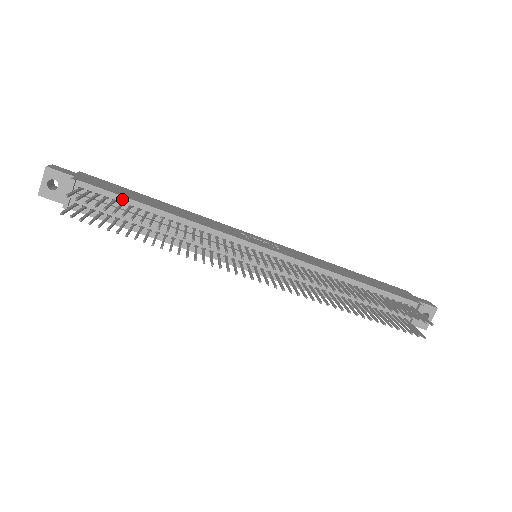
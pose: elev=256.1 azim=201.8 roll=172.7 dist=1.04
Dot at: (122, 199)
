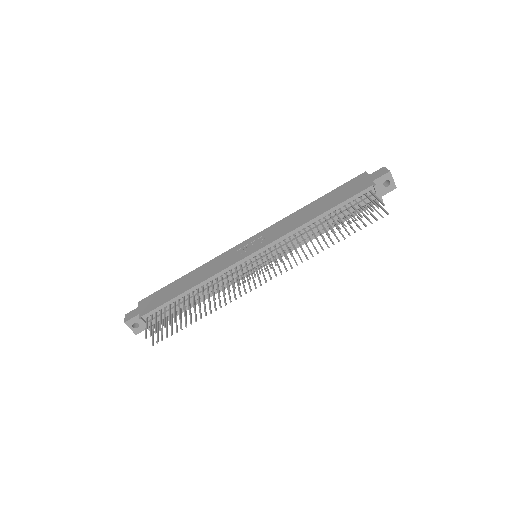
Dot at: (167, 304)
